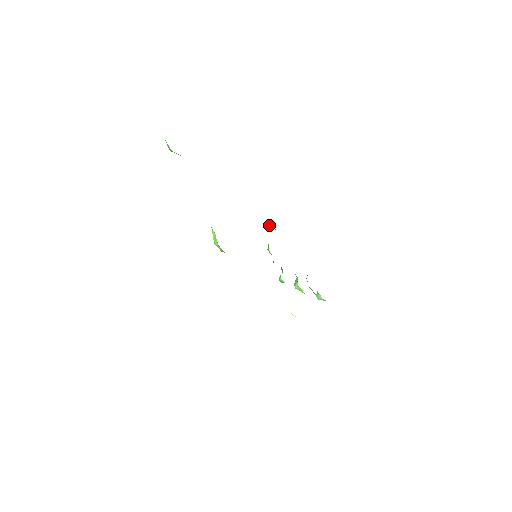
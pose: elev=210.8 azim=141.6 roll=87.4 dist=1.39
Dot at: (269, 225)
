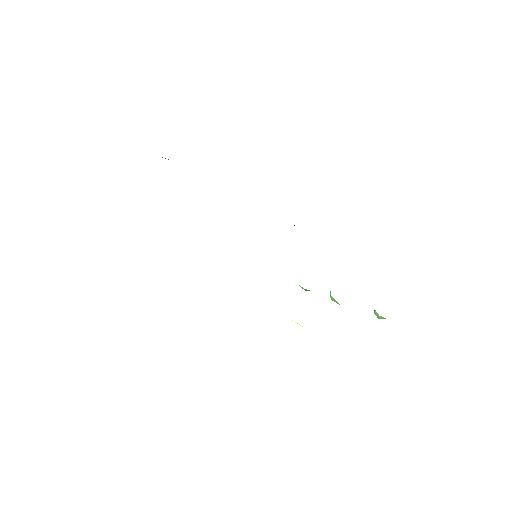
Dot at: occluded
